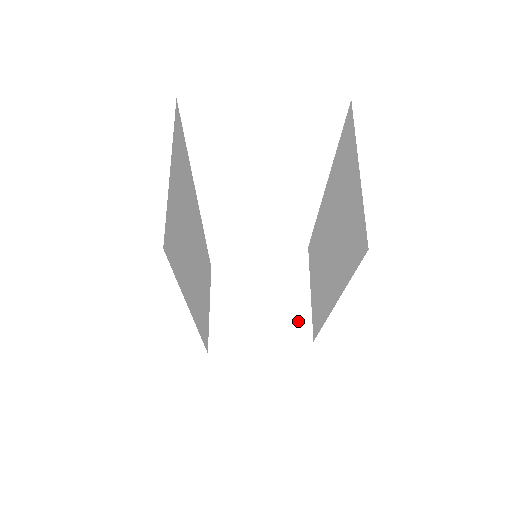
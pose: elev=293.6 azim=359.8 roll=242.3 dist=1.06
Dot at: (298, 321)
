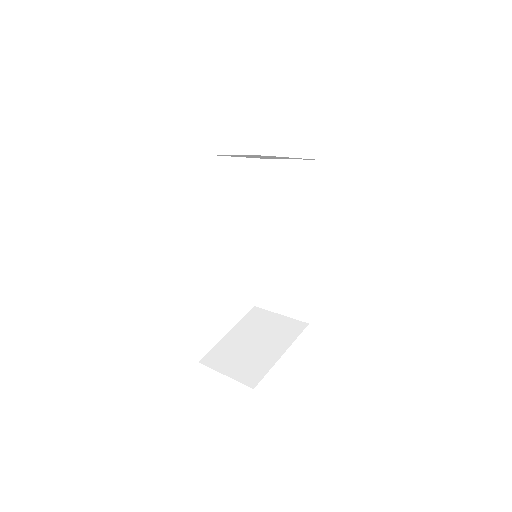
Dot at: (290, 326)
